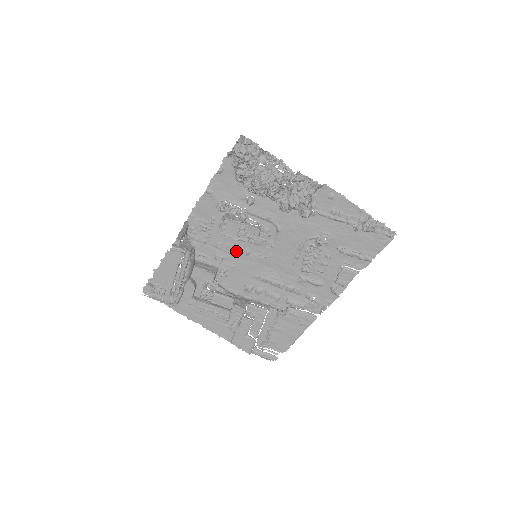
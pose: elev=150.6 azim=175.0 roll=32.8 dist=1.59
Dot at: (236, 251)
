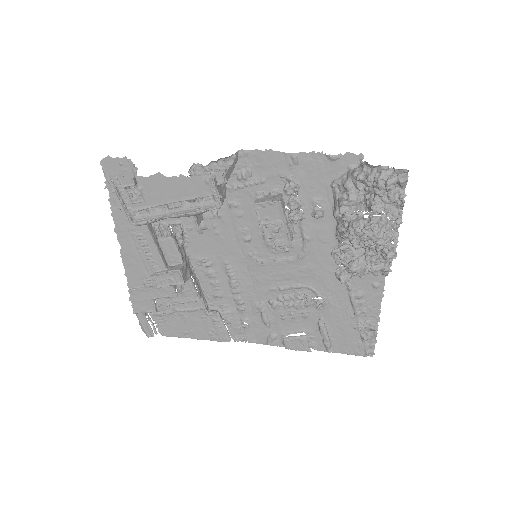
Dot at: (240, 226)
